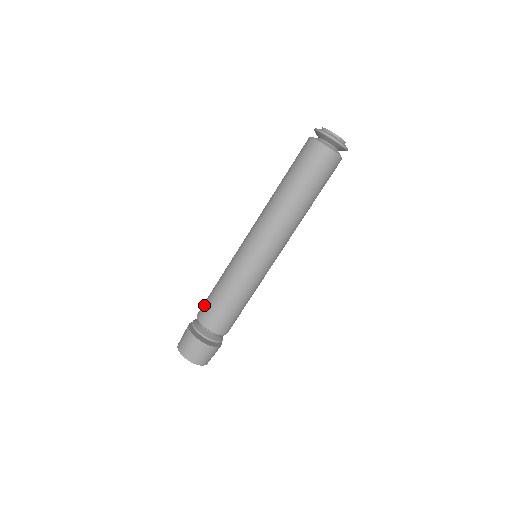
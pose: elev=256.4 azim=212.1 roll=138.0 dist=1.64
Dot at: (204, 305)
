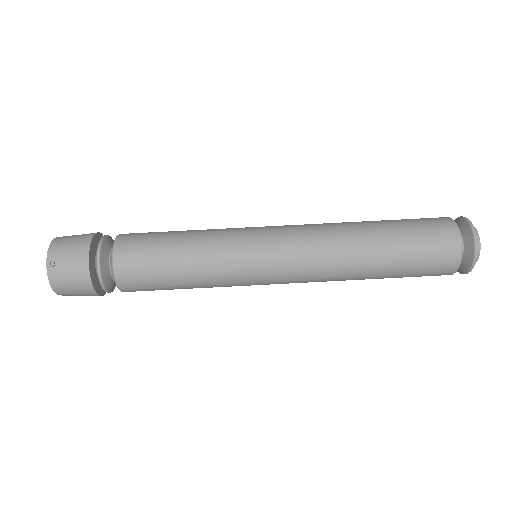
Dot at: (139, 247)
